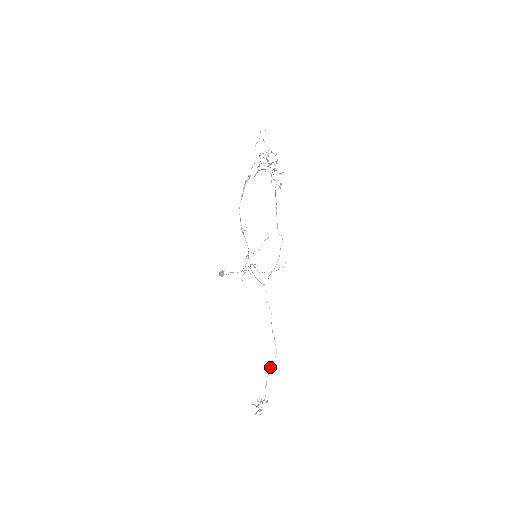
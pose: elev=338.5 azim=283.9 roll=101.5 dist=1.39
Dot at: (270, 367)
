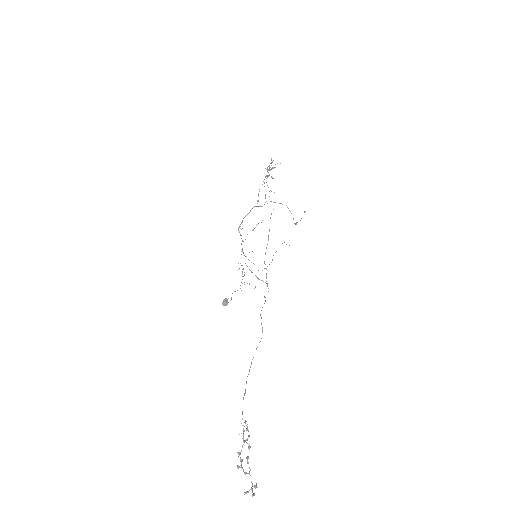
Dot at: (252, 359)
